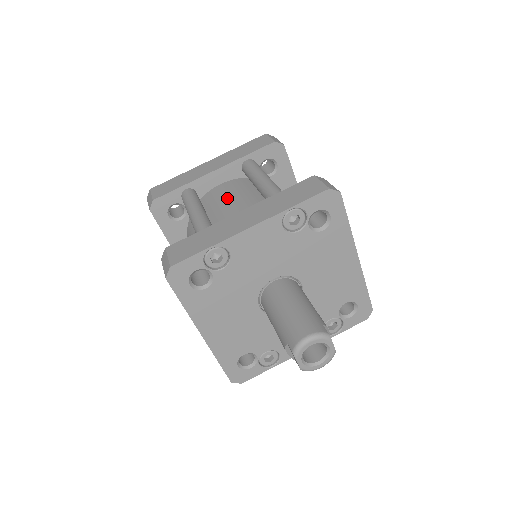
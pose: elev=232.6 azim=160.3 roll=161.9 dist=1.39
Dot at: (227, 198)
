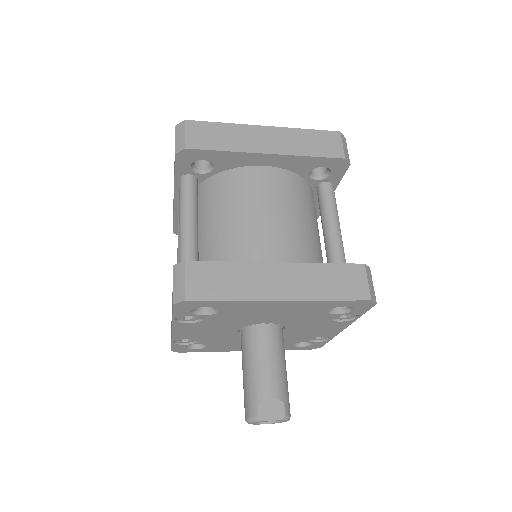
Dot at: occluded
